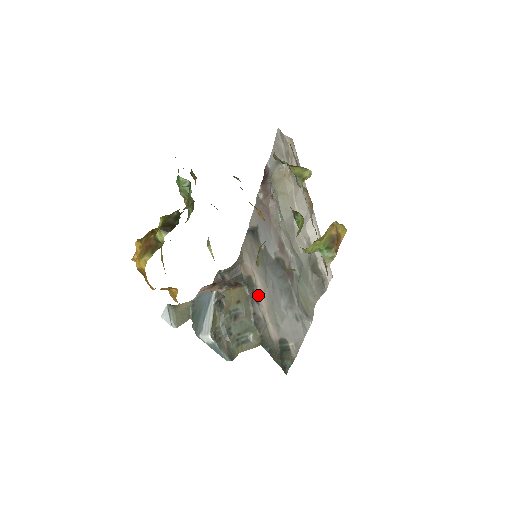
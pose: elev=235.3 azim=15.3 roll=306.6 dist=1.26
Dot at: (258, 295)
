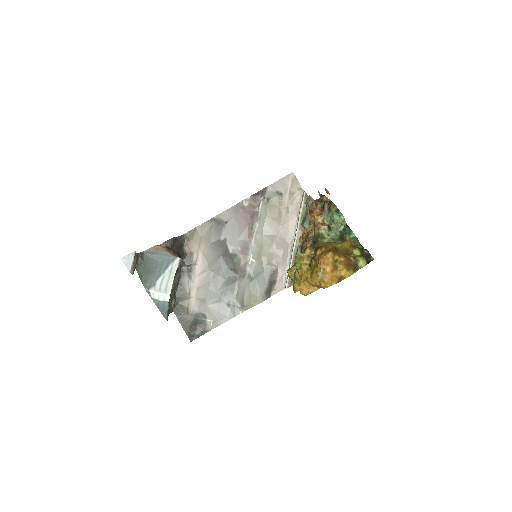
Dot at: (194, 272)
